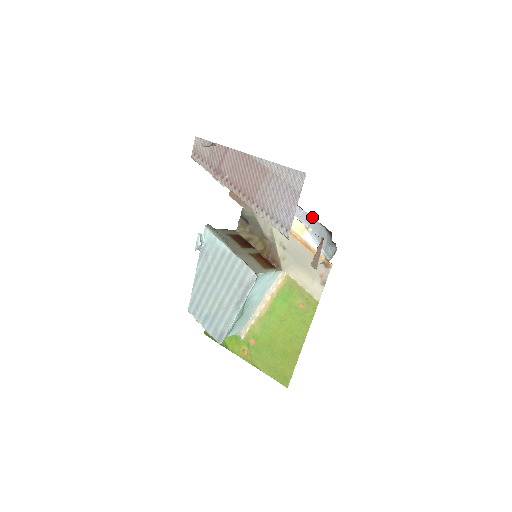
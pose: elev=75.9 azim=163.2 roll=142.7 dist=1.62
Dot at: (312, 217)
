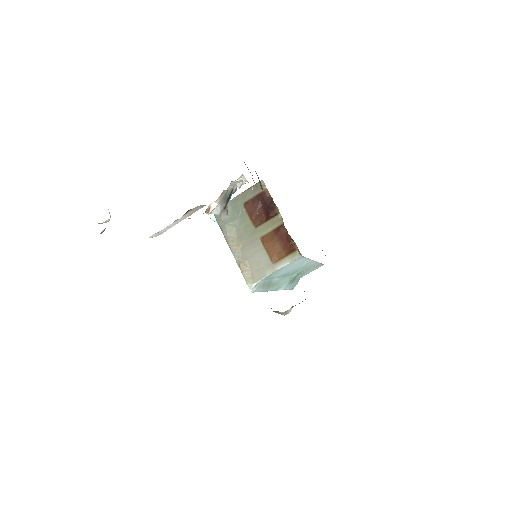
Dot at: occluded
